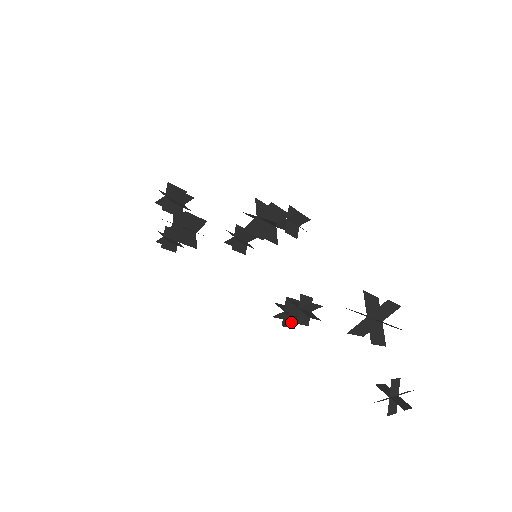
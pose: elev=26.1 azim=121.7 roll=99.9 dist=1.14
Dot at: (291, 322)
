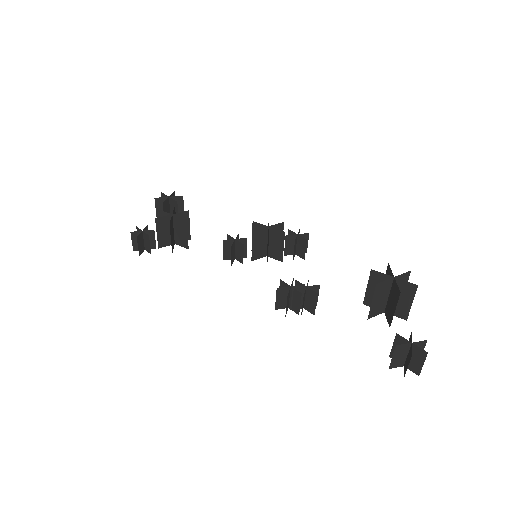
Dot at: (287, 306)
